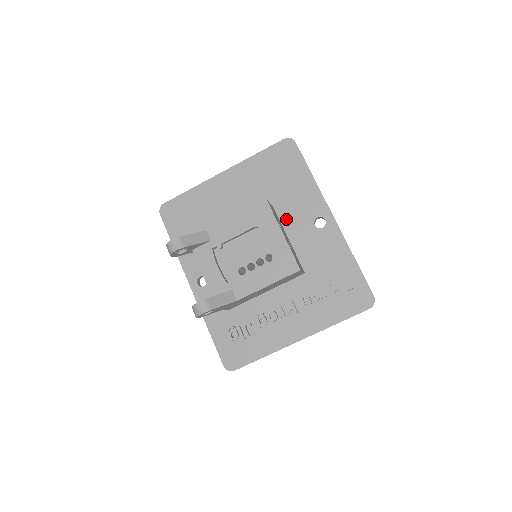
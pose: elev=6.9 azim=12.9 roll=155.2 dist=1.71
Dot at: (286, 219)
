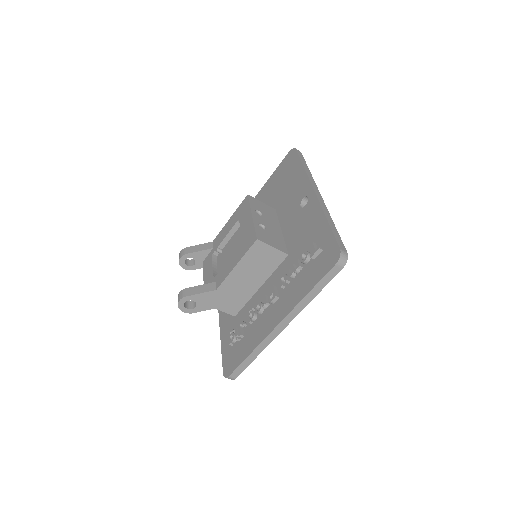
Dot at: (282, 214)
